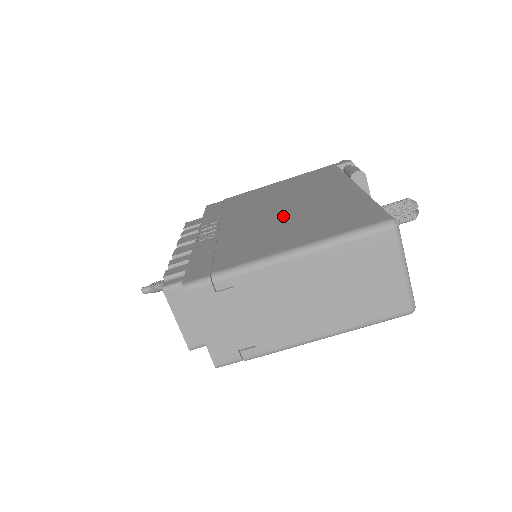
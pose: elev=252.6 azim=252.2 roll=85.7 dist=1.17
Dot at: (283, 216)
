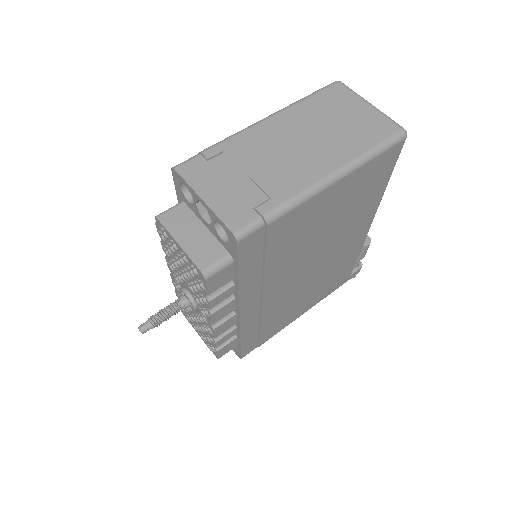
Dot at: occluded
